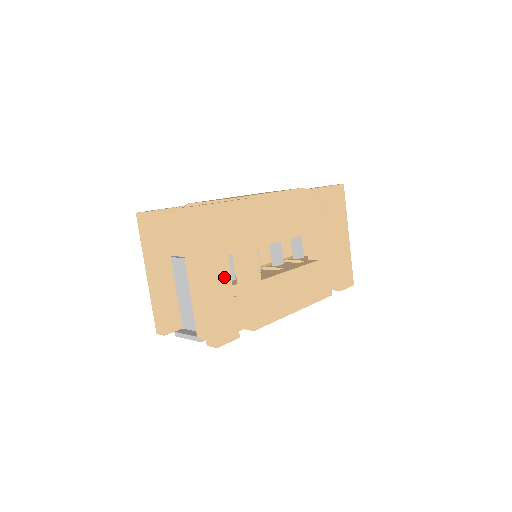
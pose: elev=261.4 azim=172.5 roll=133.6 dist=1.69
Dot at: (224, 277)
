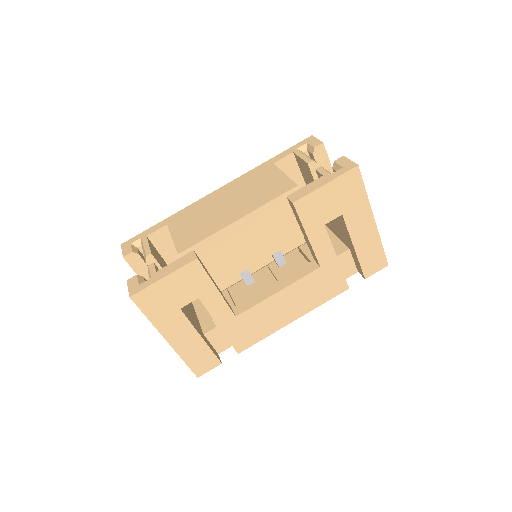
Dot at: (187, 332)
